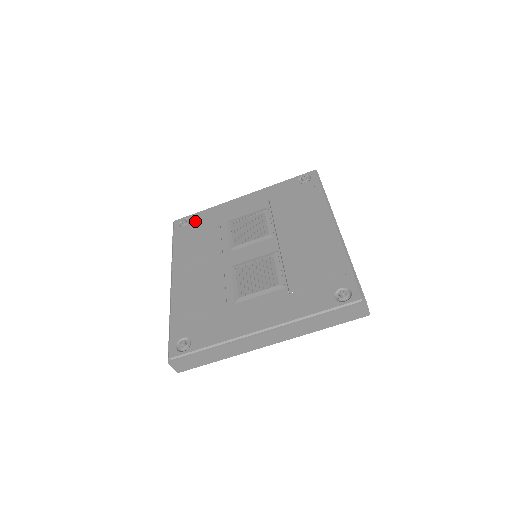
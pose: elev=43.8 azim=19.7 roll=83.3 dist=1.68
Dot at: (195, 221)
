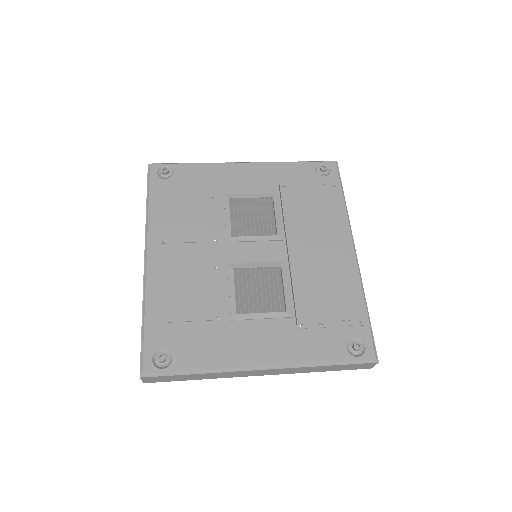
Dot at: (180, 176)
